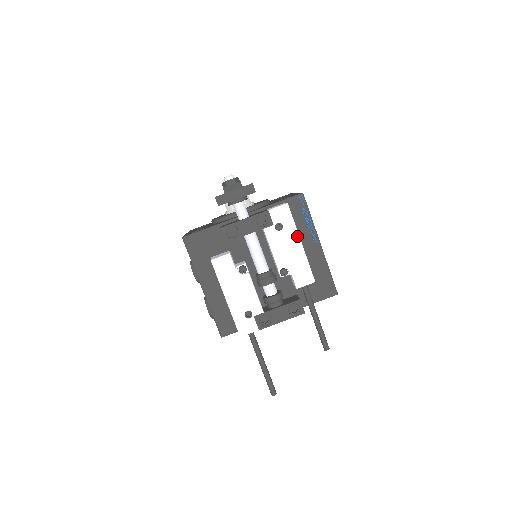
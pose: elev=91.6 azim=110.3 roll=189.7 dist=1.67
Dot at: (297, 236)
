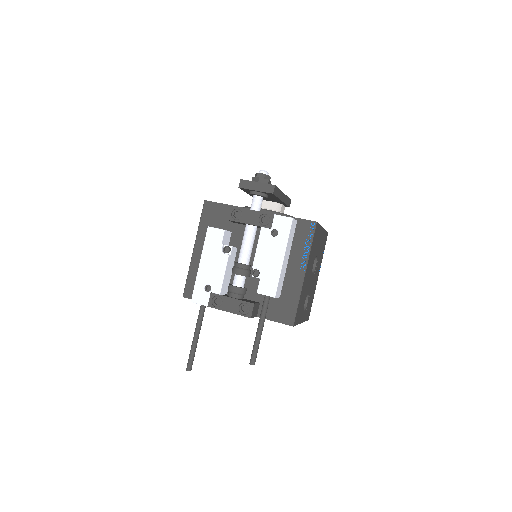
Dot at: (284, 249)
